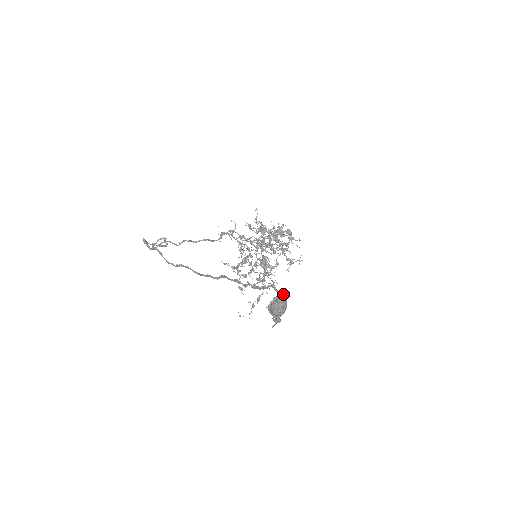
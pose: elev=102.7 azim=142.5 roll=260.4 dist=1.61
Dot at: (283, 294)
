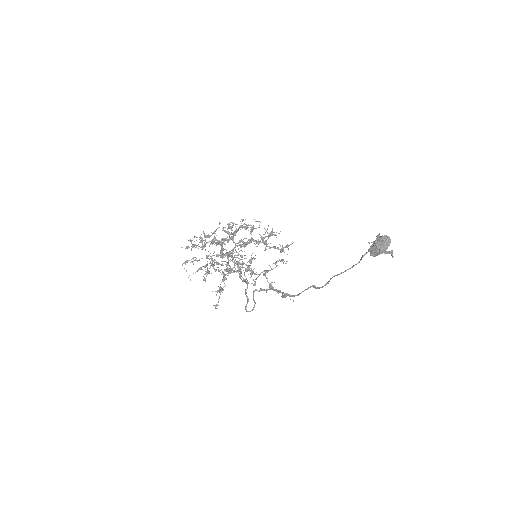
Dot at: (382, 235)
